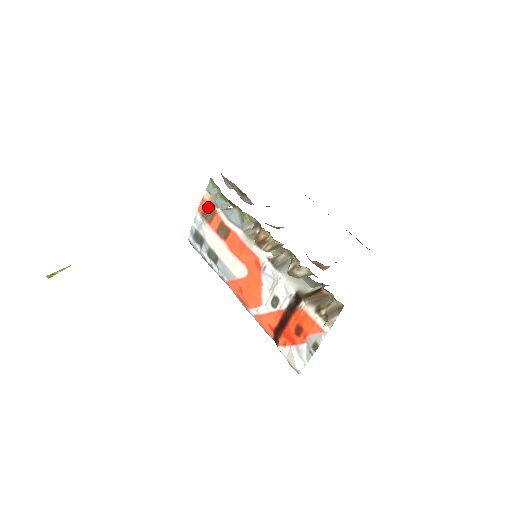
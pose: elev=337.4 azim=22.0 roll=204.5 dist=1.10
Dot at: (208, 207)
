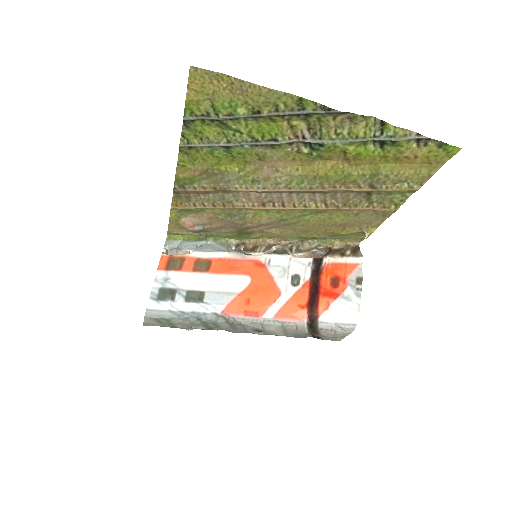
Dot at: (172, 259)
